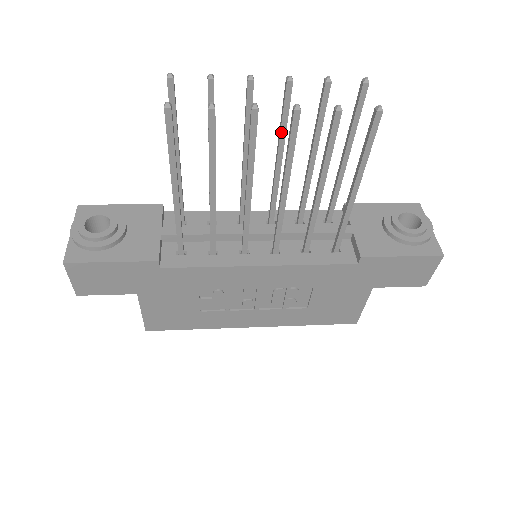
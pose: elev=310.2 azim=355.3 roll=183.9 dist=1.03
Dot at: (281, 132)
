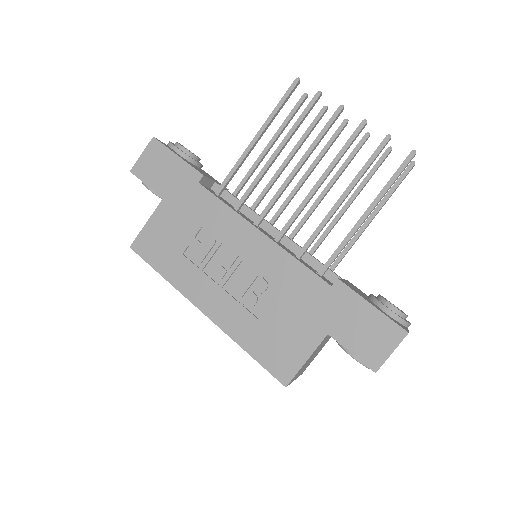
Dot at: (341, 167)
